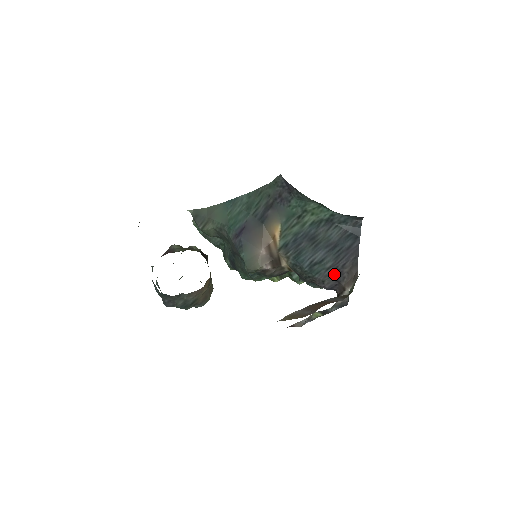
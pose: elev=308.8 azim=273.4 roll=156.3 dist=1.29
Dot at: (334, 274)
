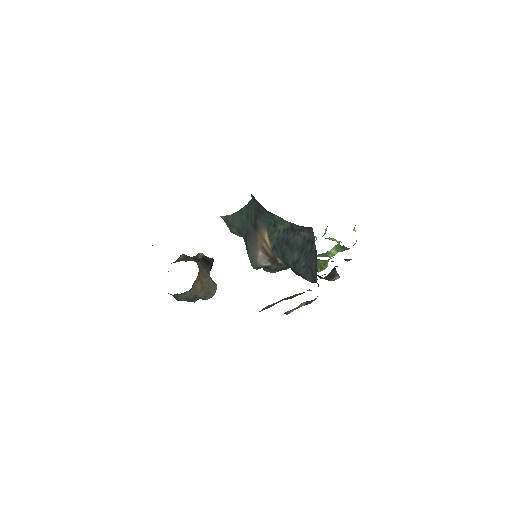
Dot at: (309, 271)
